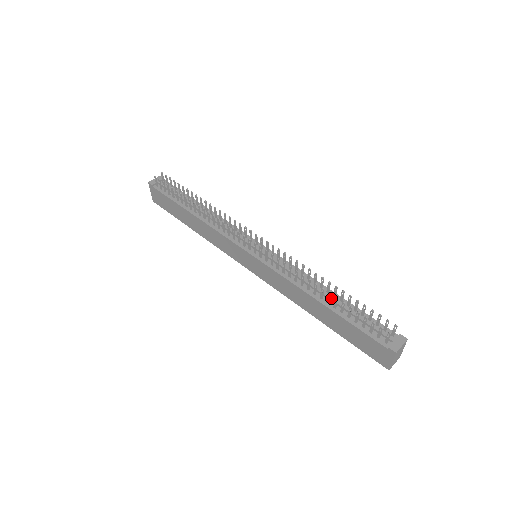
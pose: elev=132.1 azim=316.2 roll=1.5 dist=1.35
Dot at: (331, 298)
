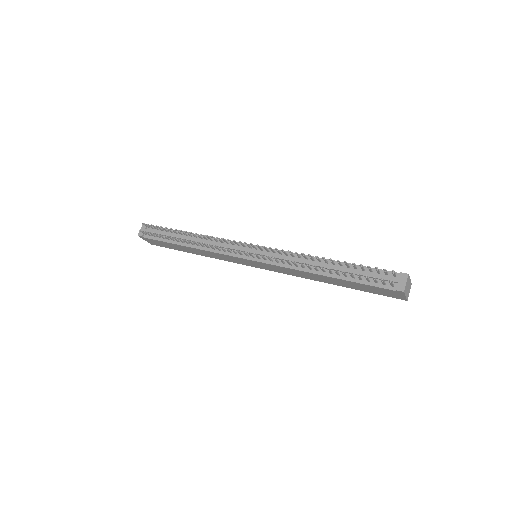
Dot at: (332, 268)
